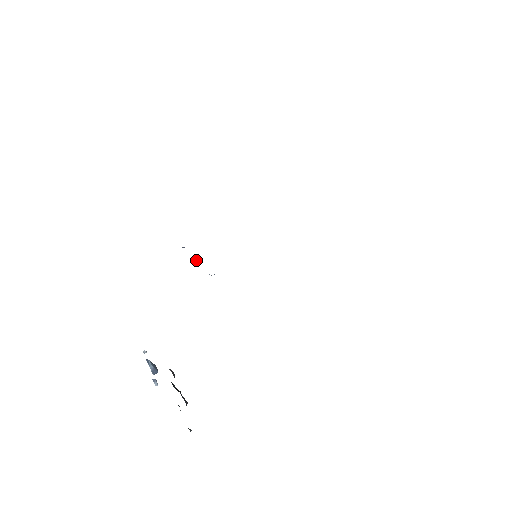
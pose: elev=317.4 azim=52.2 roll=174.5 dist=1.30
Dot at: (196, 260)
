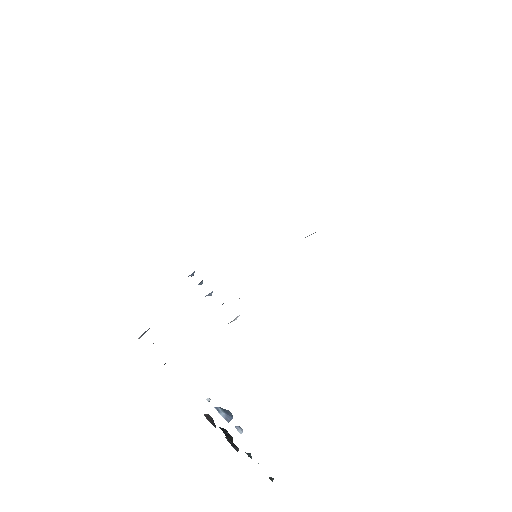
Dot at: (199, 284)
